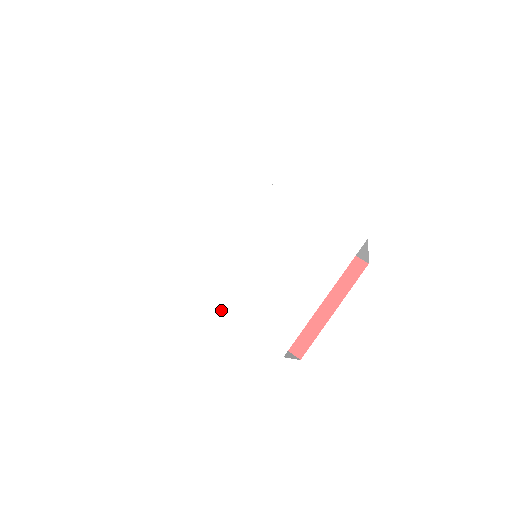
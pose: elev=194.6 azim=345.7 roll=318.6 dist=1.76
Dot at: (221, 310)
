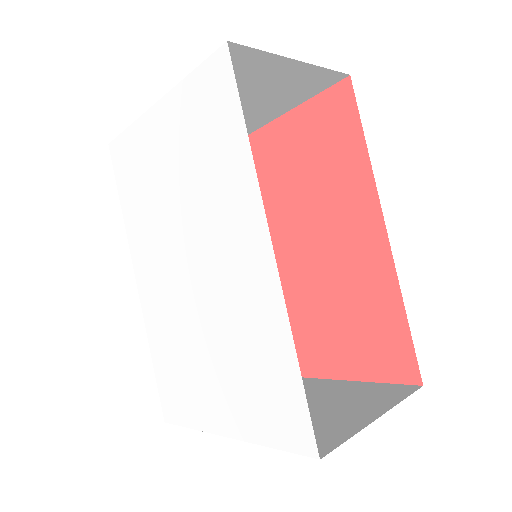
Dot at: (143, 312)
